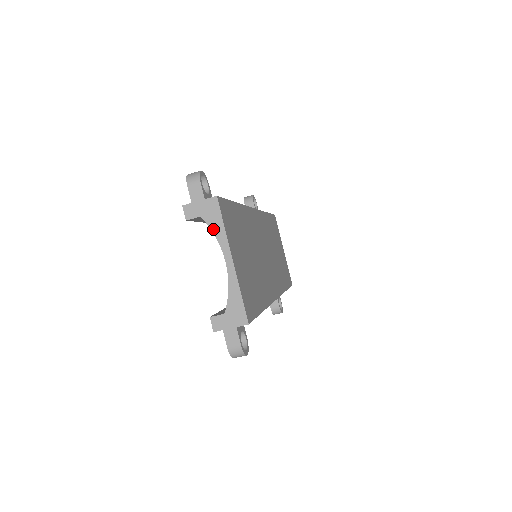
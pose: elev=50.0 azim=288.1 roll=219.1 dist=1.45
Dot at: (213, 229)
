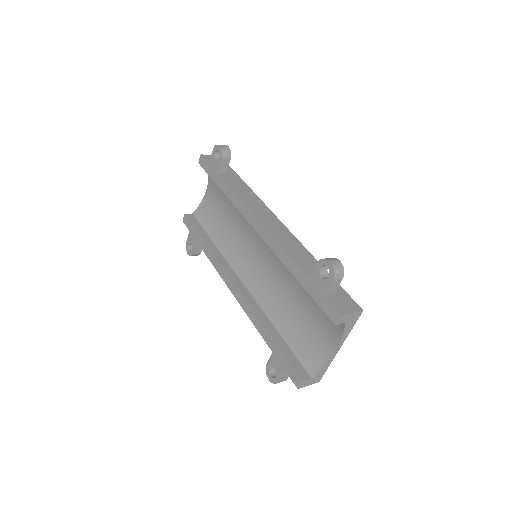
Dot at: (345, 331)
